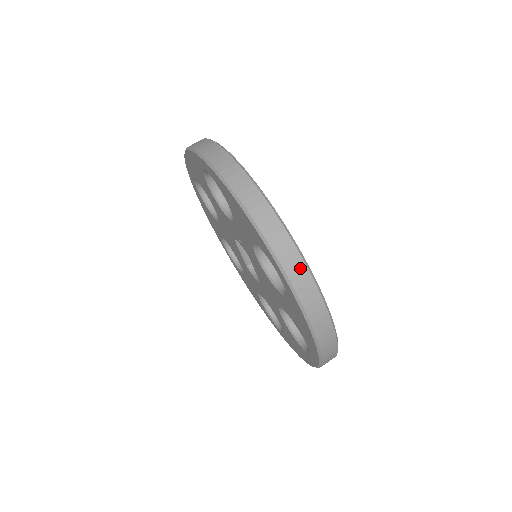
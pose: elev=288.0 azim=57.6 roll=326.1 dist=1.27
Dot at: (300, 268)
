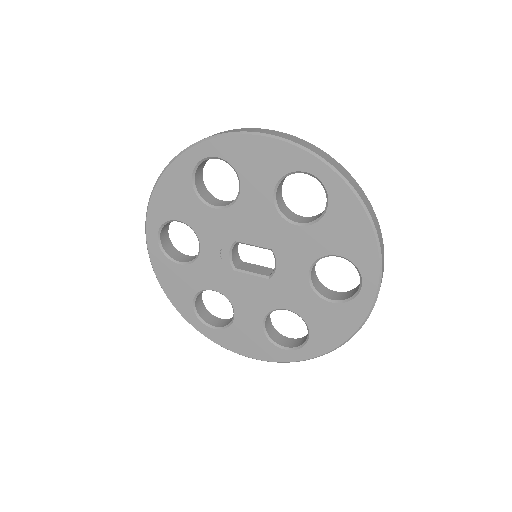
Dot at: occluded
